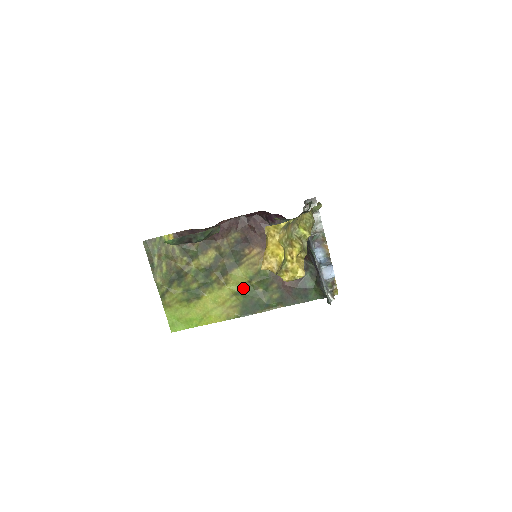
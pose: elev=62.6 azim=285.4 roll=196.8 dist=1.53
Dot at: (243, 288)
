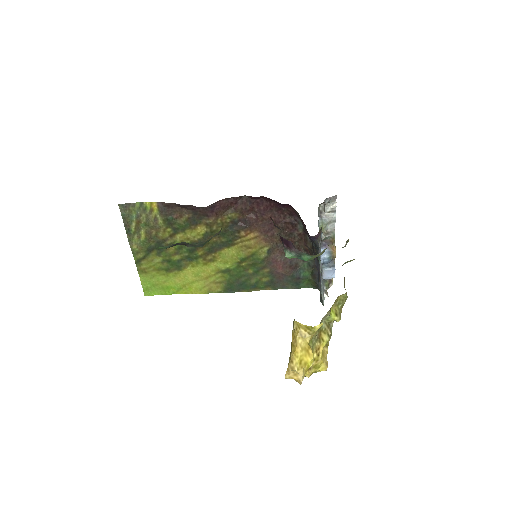
Dot at: (231, 267)
